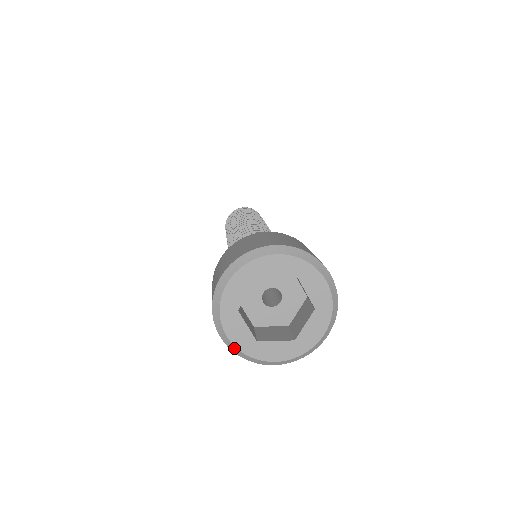
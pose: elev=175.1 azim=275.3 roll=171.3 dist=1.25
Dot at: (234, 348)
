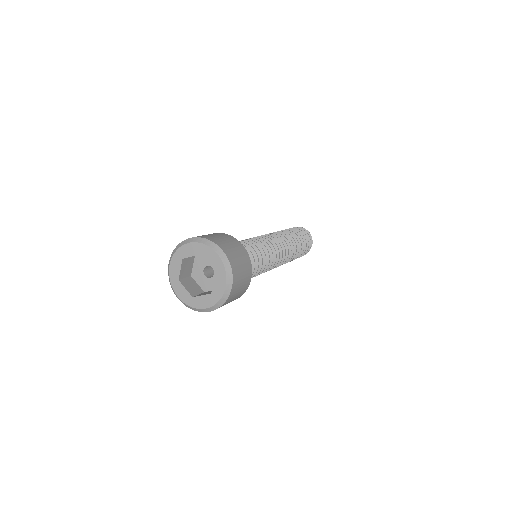
Dot at: (184, 303)
